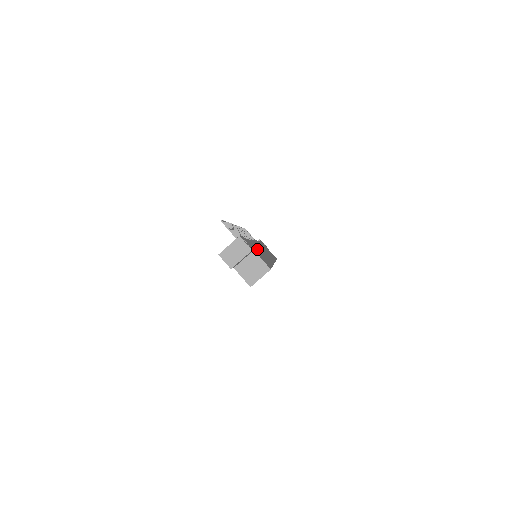
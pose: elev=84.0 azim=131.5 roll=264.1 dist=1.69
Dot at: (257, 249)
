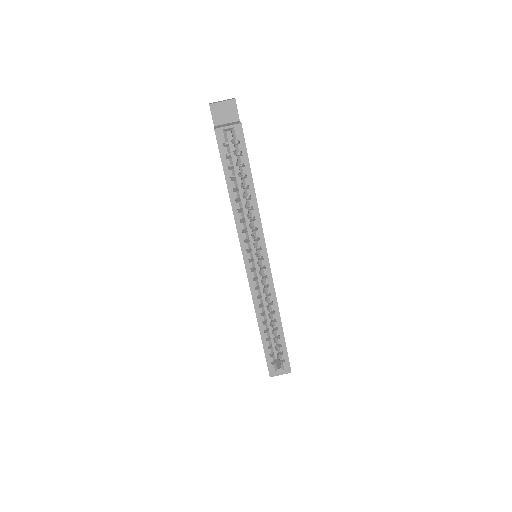
Dot at: occluded
